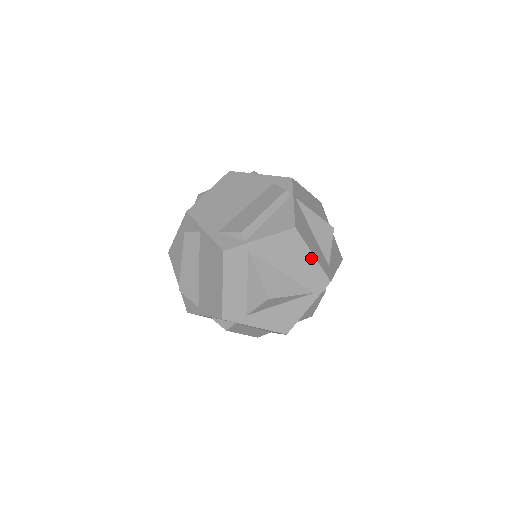
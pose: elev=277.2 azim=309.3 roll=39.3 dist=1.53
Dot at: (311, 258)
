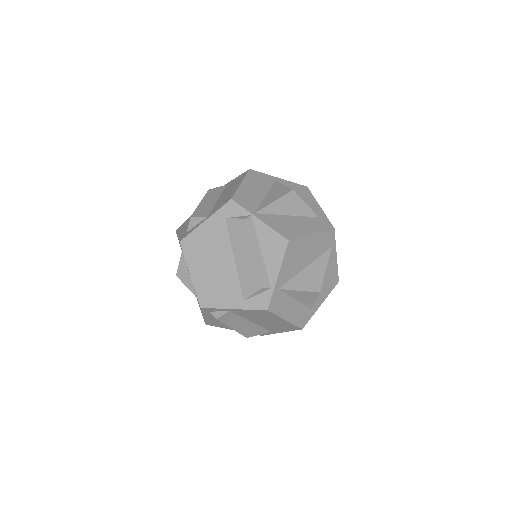
Dot at: (313, 237)
